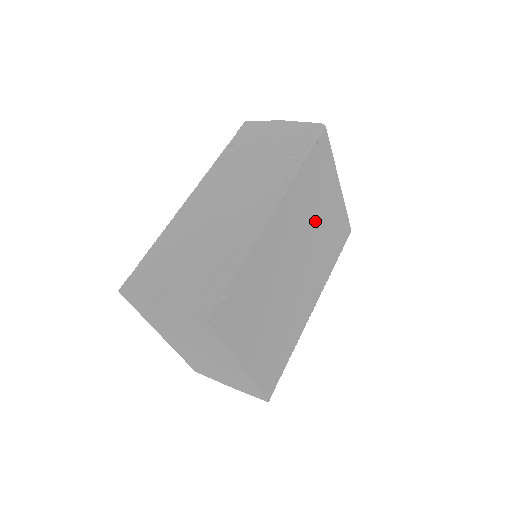
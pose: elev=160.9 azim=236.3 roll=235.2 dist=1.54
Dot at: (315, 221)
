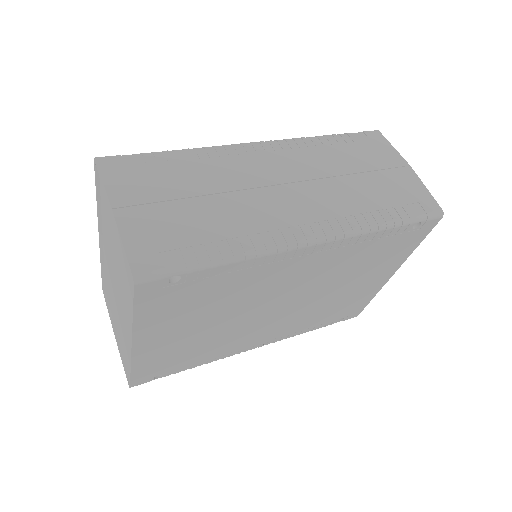
Dot at: (338, 284)
